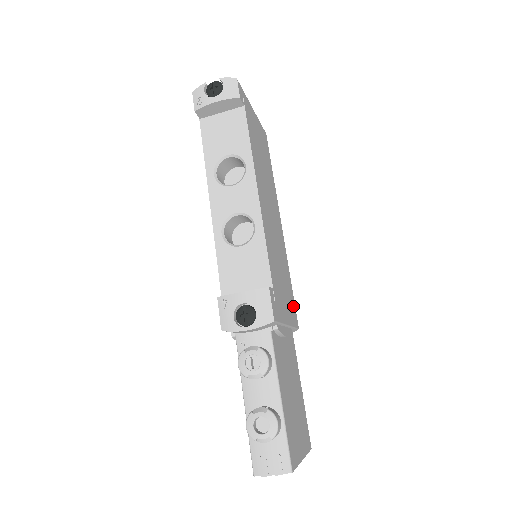
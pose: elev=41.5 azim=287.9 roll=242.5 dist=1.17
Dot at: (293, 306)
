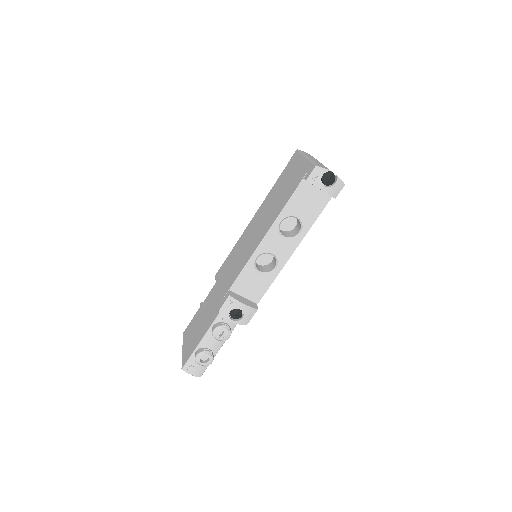
Dot at: occluded
